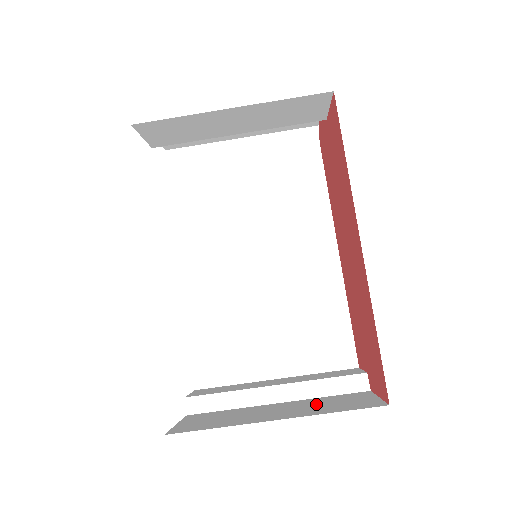
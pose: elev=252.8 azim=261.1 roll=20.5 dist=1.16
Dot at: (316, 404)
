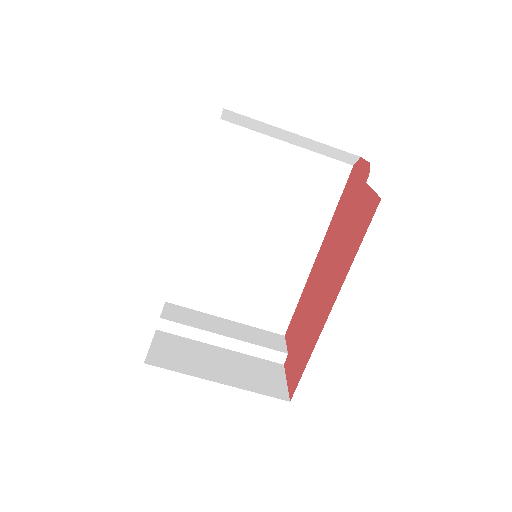
Dot at: (247, 368)
